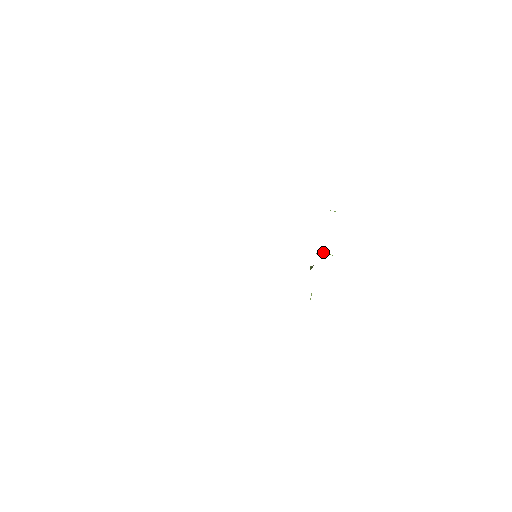
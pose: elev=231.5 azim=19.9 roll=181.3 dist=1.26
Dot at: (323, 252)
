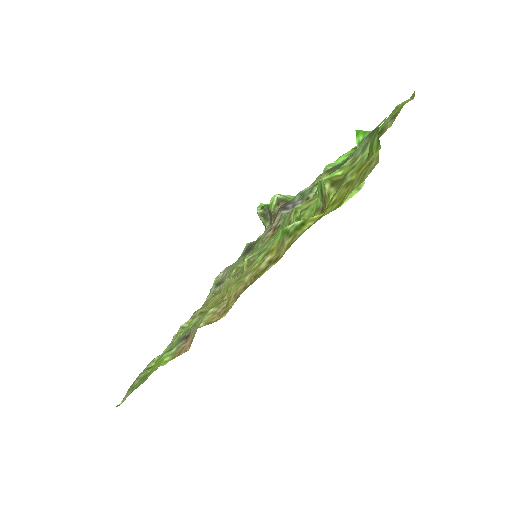
Dot at: (287, 200)
